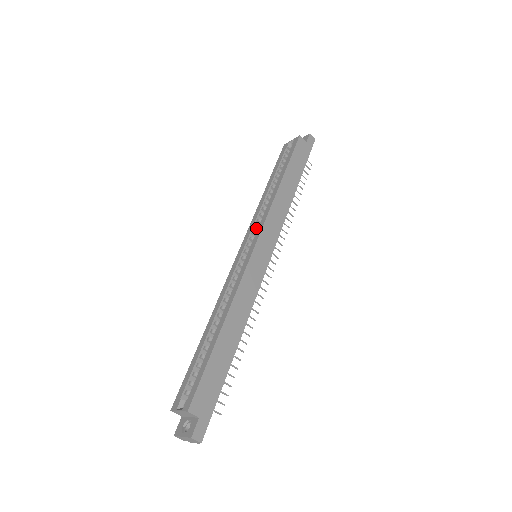
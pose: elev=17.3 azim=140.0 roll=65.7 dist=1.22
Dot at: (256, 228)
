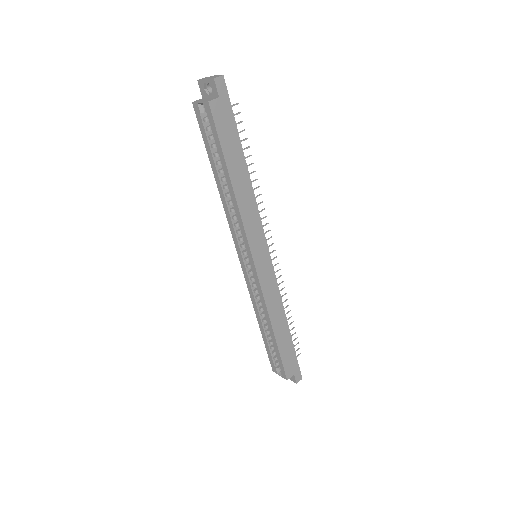
Dot at: (239, 233)
